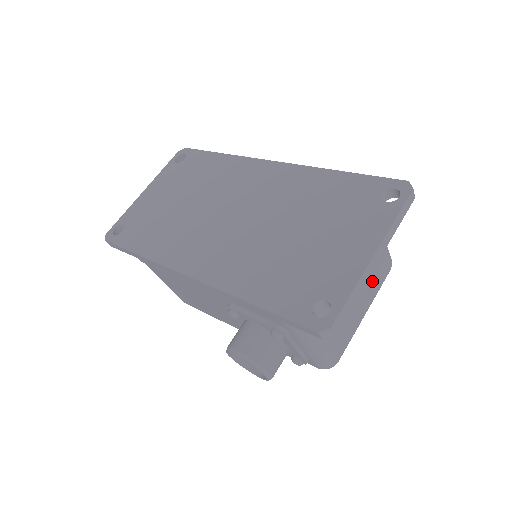
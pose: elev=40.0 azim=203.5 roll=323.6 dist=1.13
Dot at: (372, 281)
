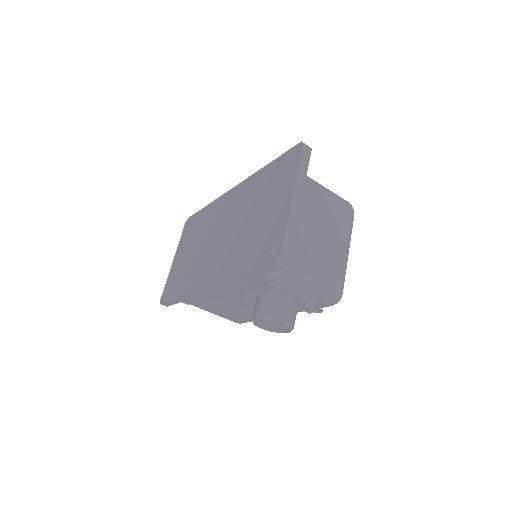
Dot at: (336, 224)
